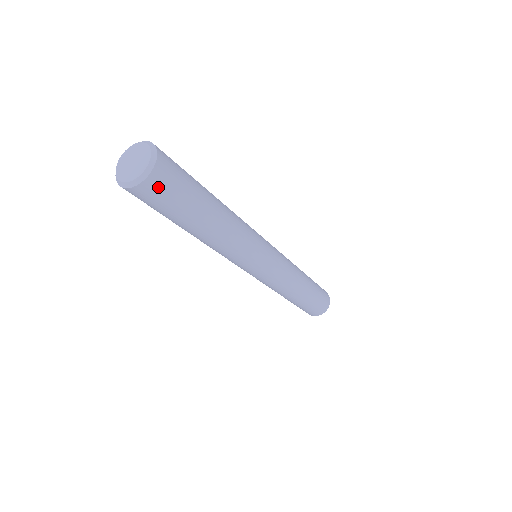
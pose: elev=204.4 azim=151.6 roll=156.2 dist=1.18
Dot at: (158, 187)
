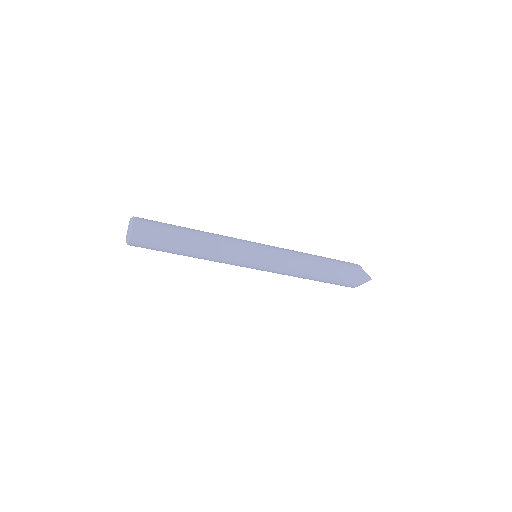
Dot at: (143, 226)
